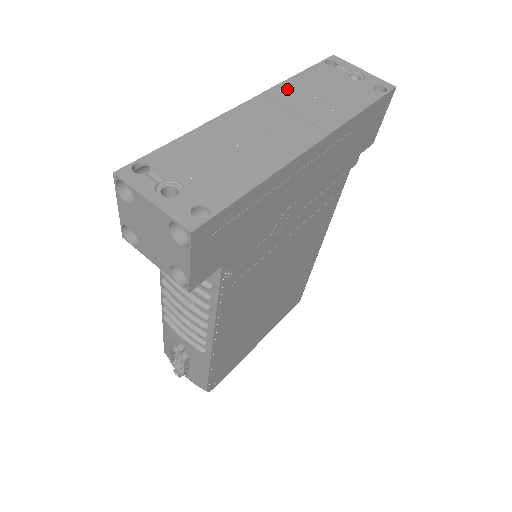
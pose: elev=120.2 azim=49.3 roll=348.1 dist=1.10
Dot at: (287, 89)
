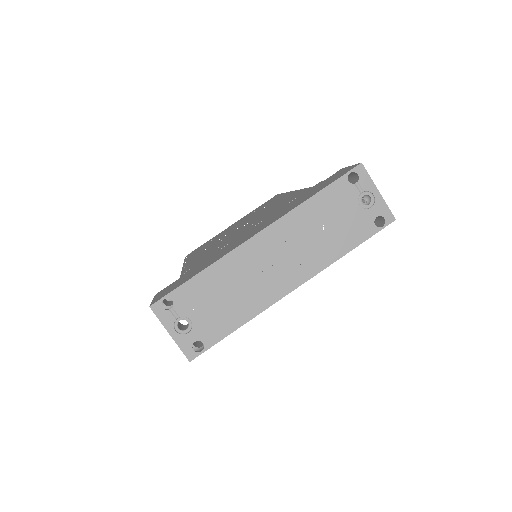
Dot at: (297, 218)
